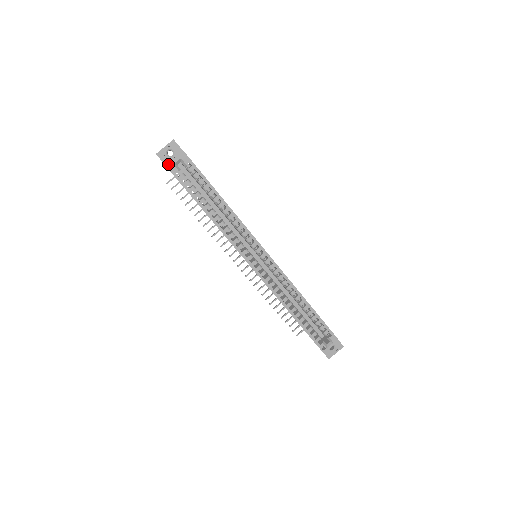
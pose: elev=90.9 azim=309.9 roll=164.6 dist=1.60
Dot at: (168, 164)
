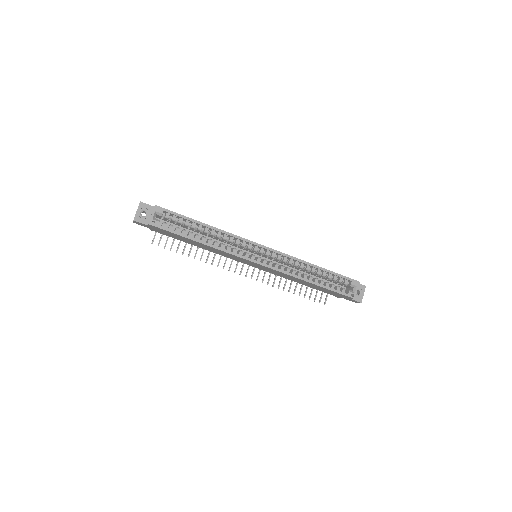
Dot at: (147, 223)
